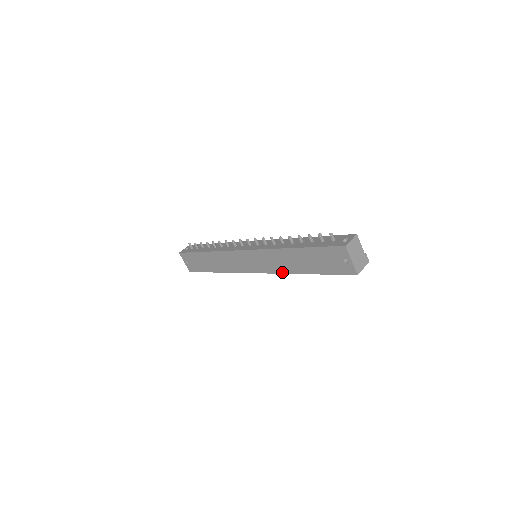
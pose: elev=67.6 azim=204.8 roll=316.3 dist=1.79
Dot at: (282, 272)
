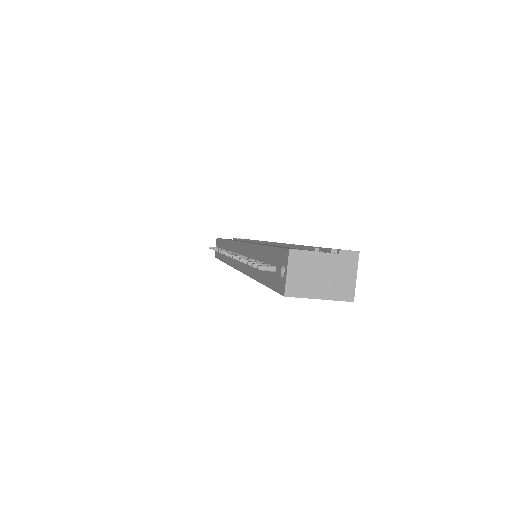
Dot at: occluded
